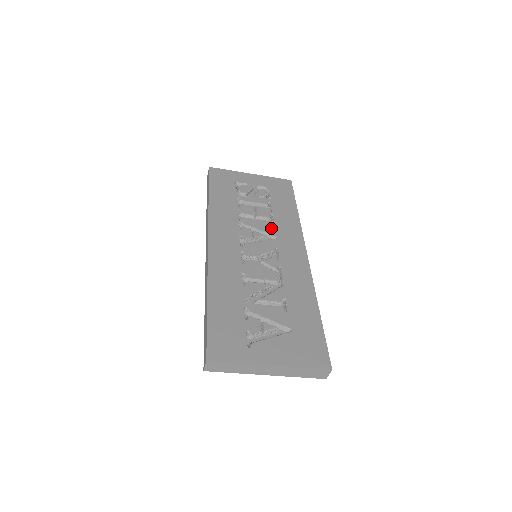
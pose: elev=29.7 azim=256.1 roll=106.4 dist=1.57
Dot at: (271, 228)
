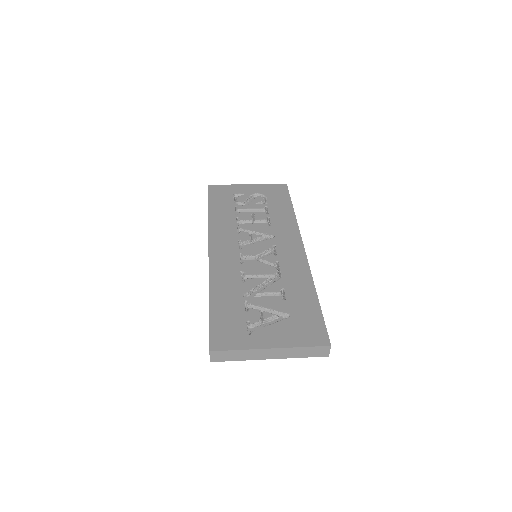
Dot at: (268, 229)
